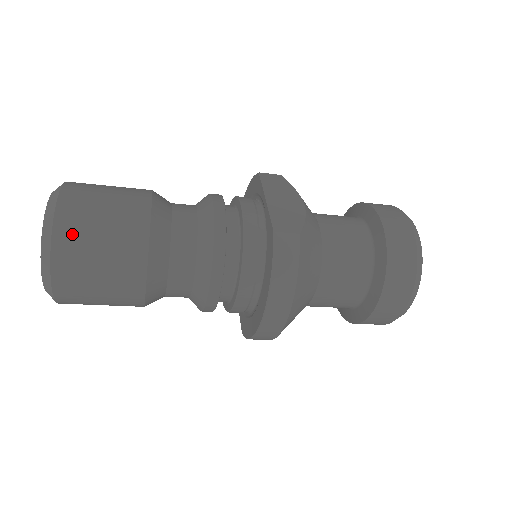
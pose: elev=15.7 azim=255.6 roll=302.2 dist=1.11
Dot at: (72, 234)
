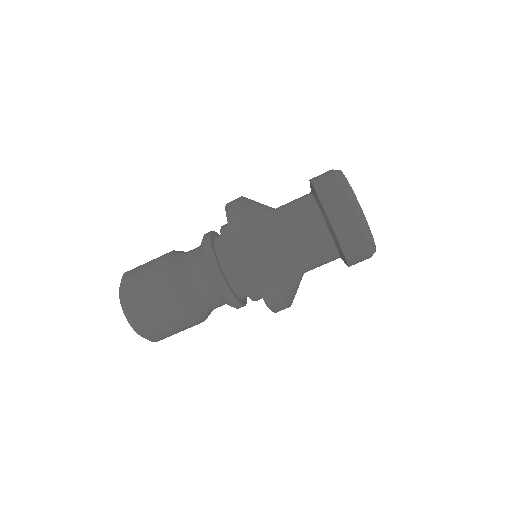
Dot at: occluded
